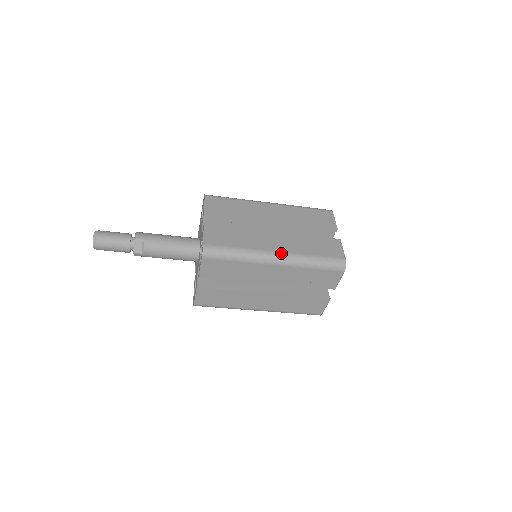
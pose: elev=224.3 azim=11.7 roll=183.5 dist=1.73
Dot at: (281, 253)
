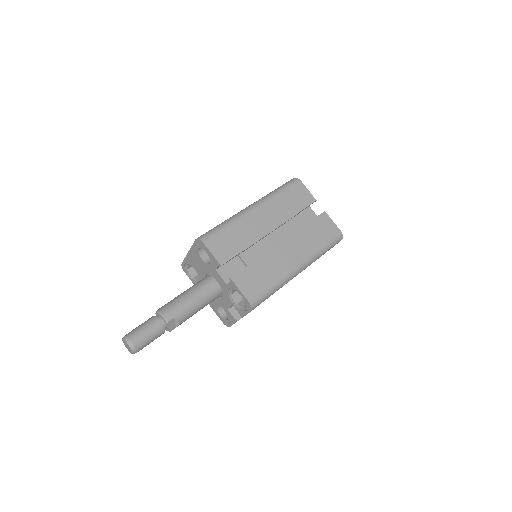
Dot at: (301, 262)
